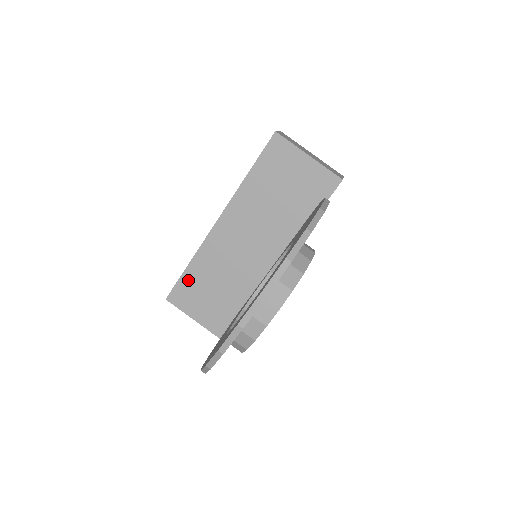
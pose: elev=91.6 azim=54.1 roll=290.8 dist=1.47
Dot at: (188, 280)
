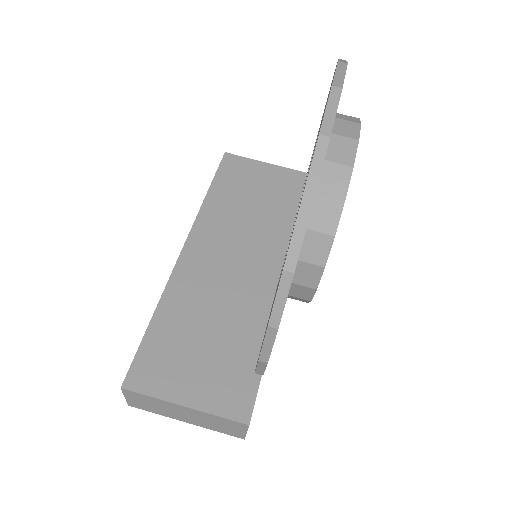
Dot at: (158, 339)
